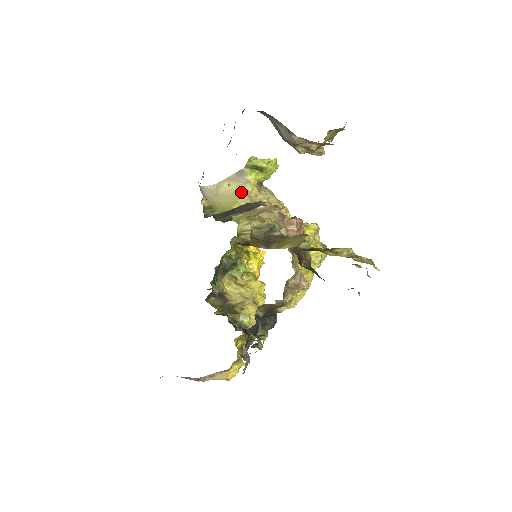
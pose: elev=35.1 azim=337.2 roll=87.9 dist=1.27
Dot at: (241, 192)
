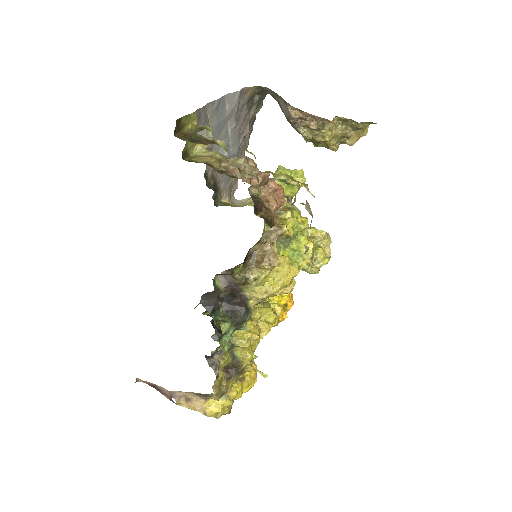
Dot at: occluded
